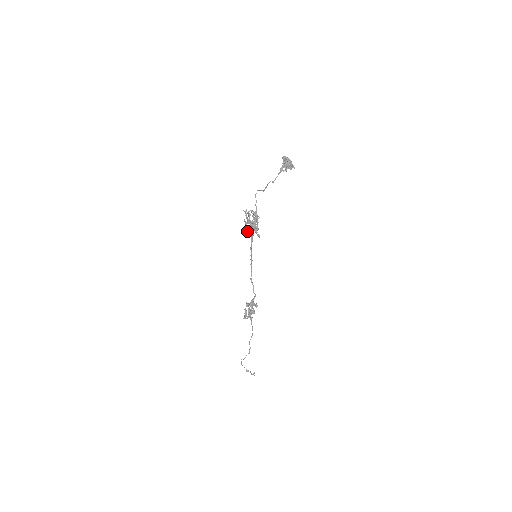
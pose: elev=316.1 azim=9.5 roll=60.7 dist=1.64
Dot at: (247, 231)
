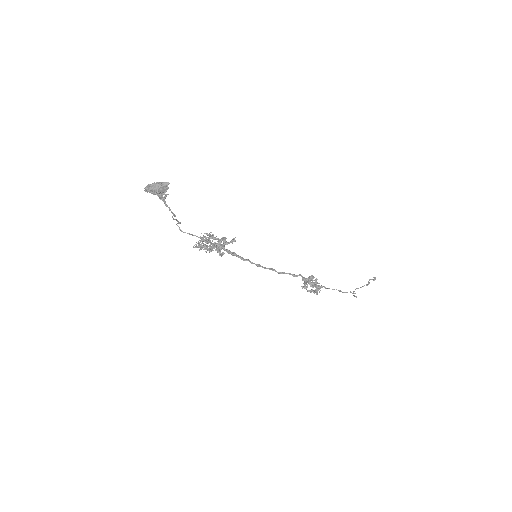
Dot at: (221, 255)
